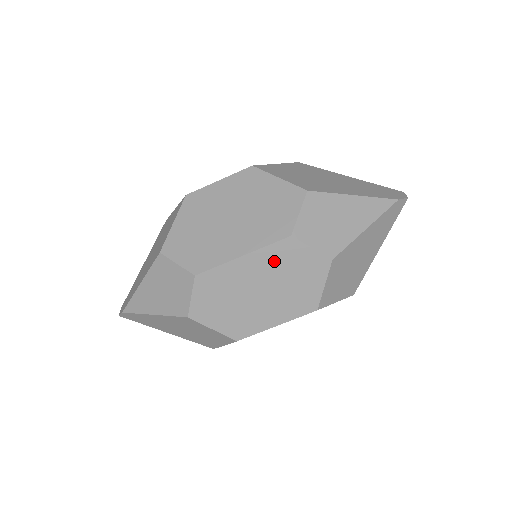
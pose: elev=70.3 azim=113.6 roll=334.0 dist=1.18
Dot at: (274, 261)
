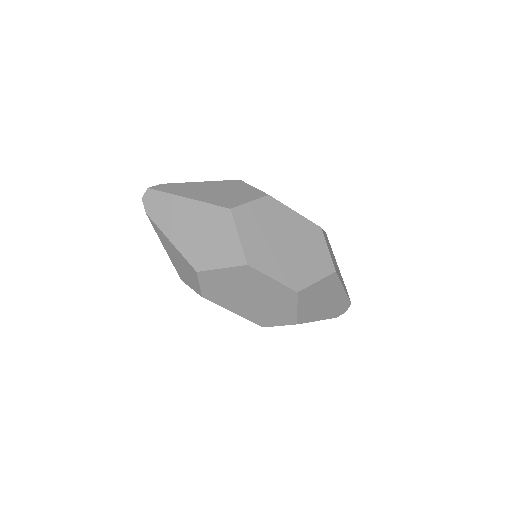
Dot at: occluded
